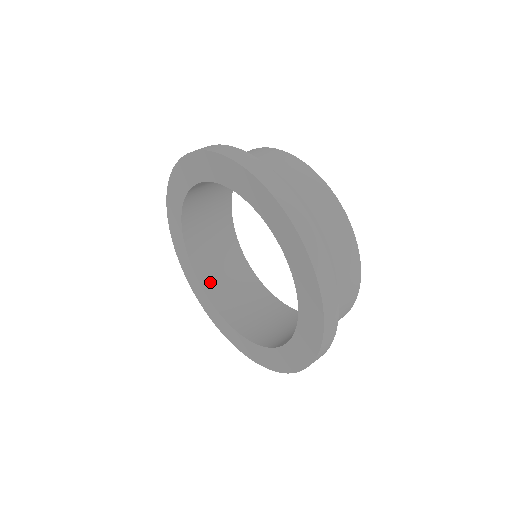
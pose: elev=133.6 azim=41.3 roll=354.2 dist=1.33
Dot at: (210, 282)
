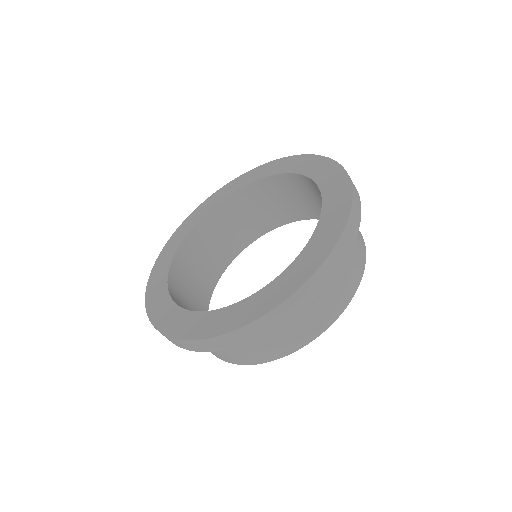
Dot at: (178, 302)
